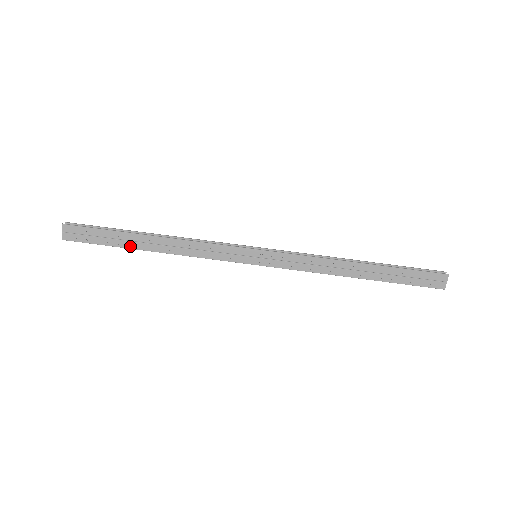
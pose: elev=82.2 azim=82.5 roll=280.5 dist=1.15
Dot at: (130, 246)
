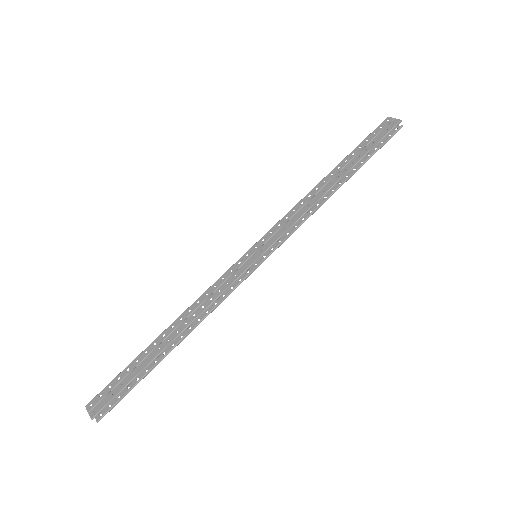
Dot at: (152, 357)
